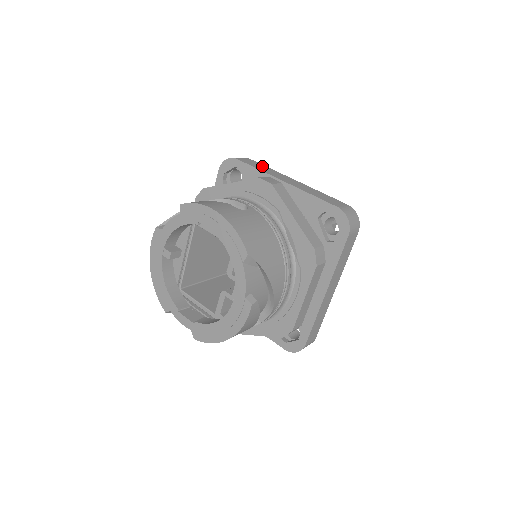
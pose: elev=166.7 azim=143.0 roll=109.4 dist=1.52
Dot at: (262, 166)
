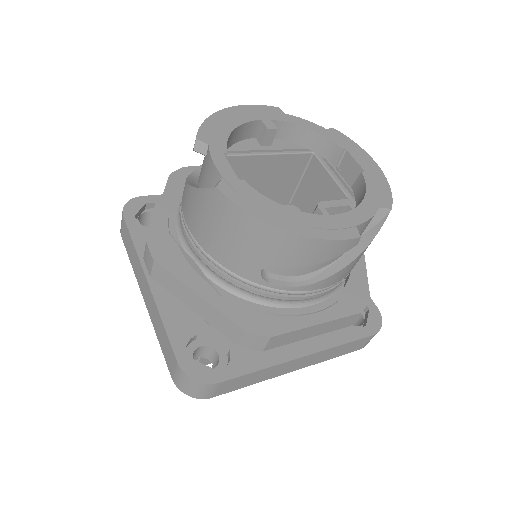
Dot at: occluded
